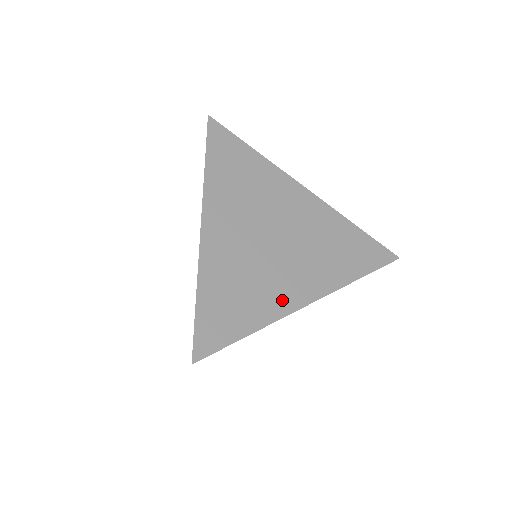
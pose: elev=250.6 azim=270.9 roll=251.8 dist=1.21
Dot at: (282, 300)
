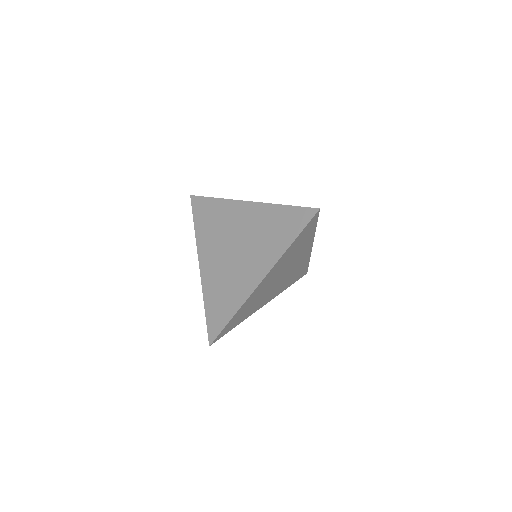
Dot at: (245, 288)
